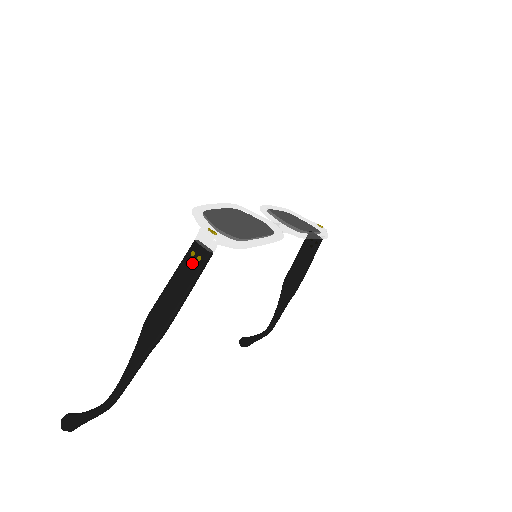
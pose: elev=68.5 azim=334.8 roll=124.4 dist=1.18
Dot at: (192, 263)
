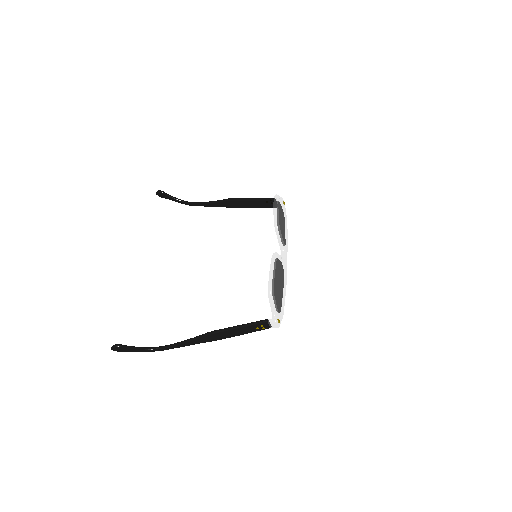
Dot at: (258, 329)
